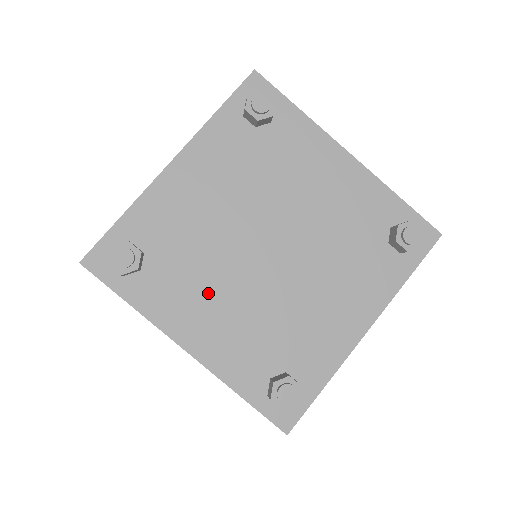
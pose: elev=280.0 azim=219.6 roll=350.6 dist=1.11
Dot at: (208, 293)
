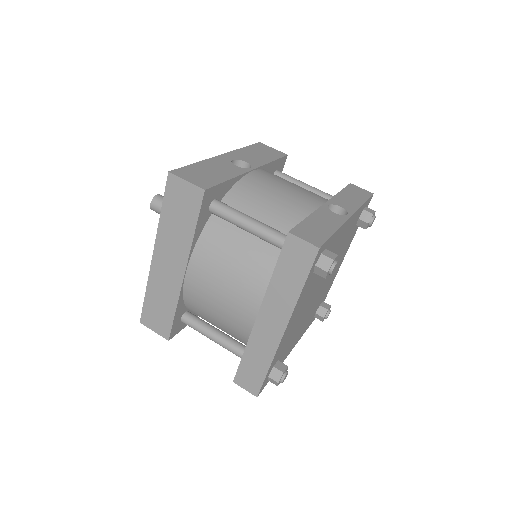
Dot at: occluded
